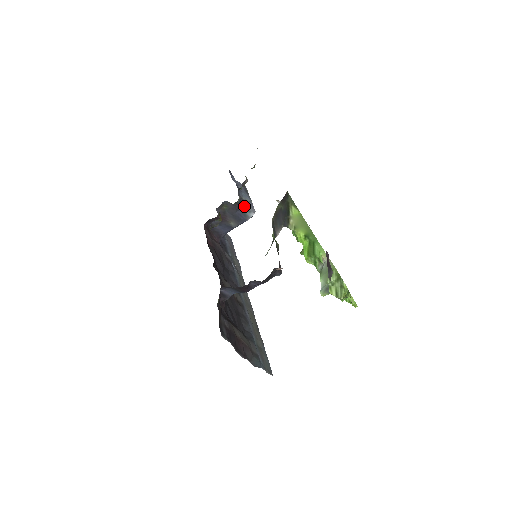
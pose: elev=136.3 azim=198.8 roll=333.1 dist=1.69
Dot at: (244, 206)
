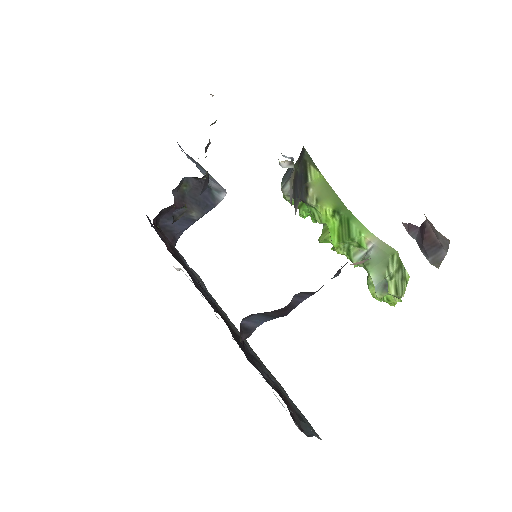
Dot at: (209, 184)
